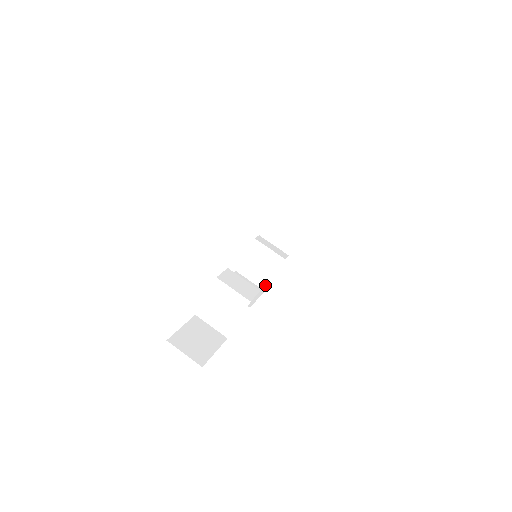
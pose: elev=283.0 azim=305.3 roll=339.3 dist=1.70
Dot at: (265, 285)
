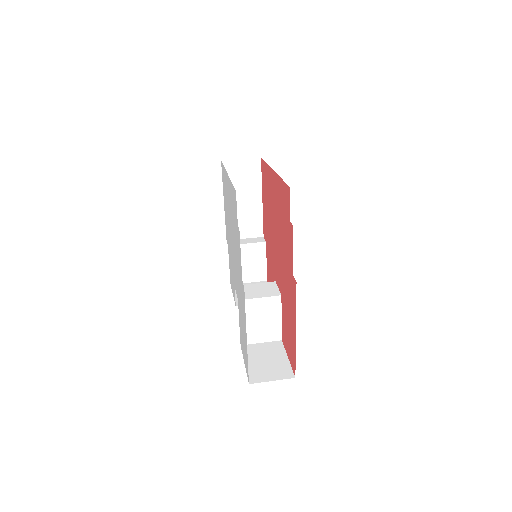
Dot at: (264, 276)
